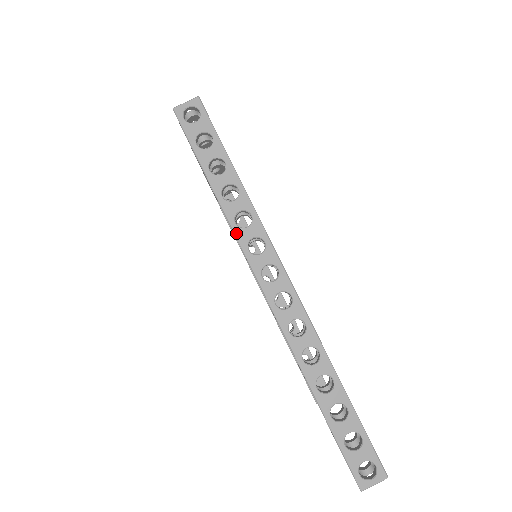
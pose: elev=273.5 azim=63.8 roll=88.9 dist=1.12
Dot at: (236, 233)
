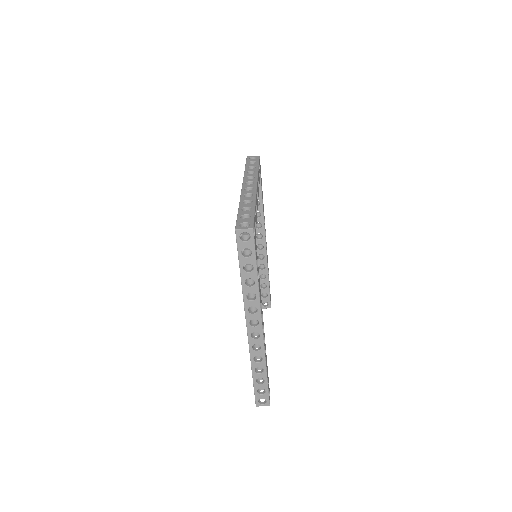
Dot at: (245, 301)
